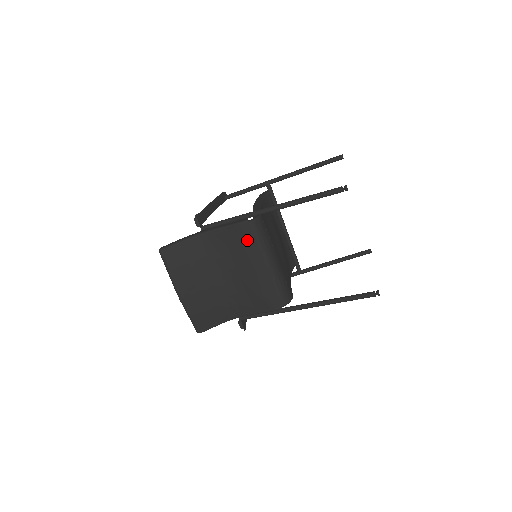
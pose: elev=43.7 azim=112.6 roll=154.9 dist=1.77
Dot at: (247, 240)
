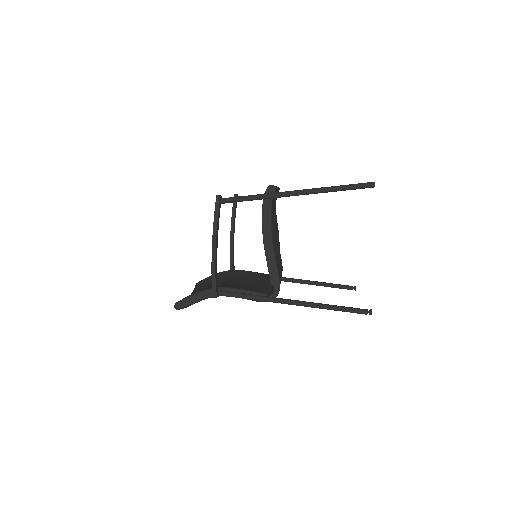
Dot at: occluded
